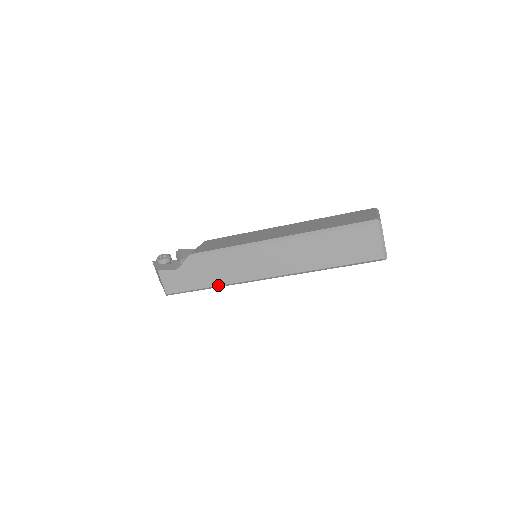
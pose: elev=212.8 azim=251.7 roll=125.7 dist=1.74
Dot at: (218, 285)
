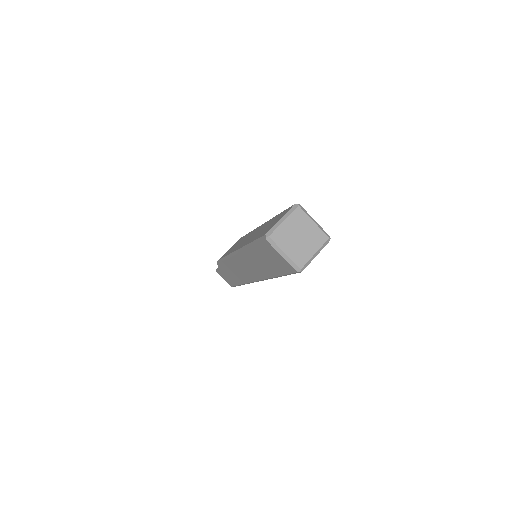
Dot at: occluded
